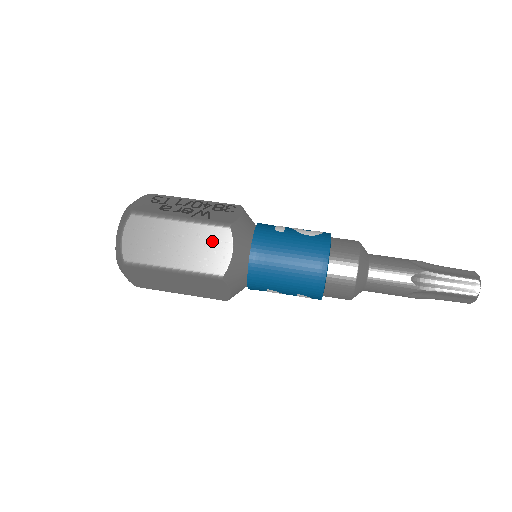
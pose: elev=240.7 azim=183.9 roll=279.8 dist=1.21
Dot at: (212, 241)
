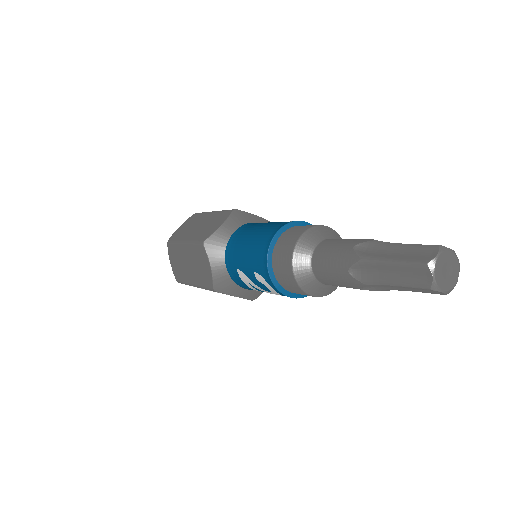
Dot at: (217, 220)
